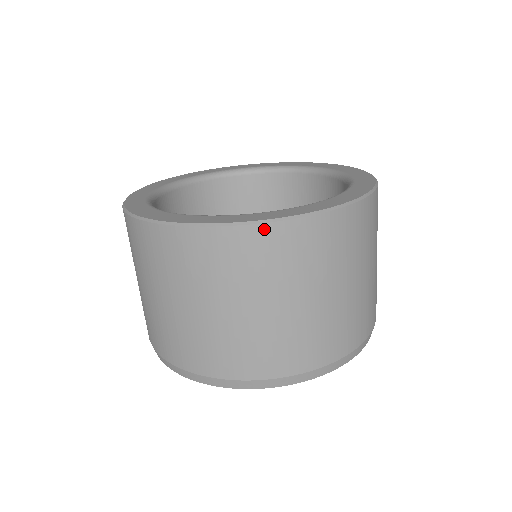
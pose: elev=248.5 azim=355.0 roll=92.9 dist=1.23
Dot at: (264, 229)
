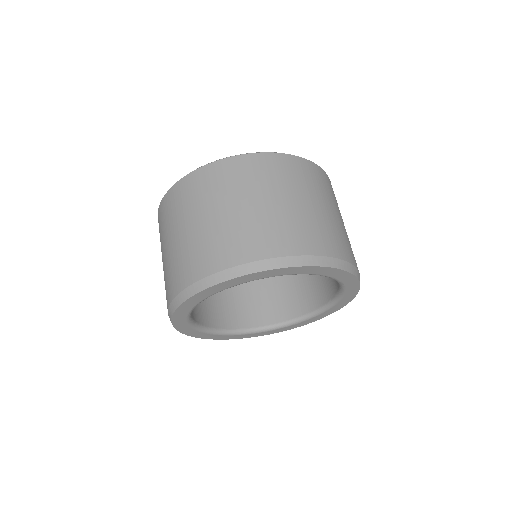
Dot at: (292, 158)
